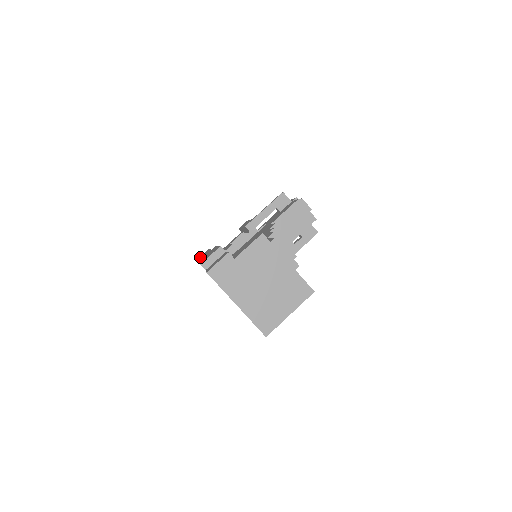
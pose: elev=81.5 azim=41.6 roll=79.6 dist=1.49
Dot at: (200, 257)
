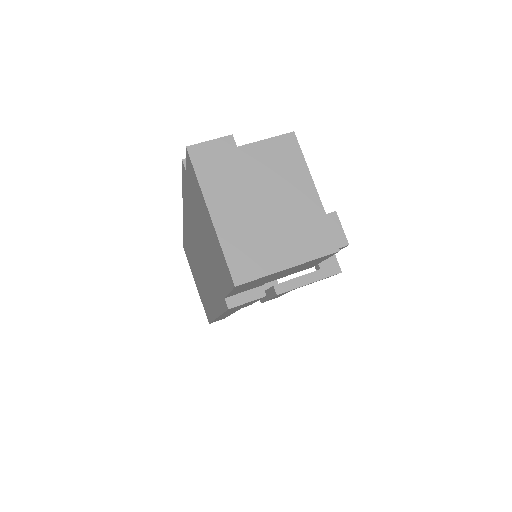
Dot at: occluded
